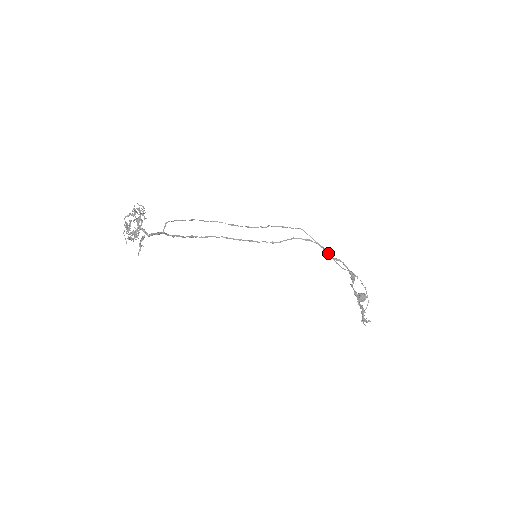
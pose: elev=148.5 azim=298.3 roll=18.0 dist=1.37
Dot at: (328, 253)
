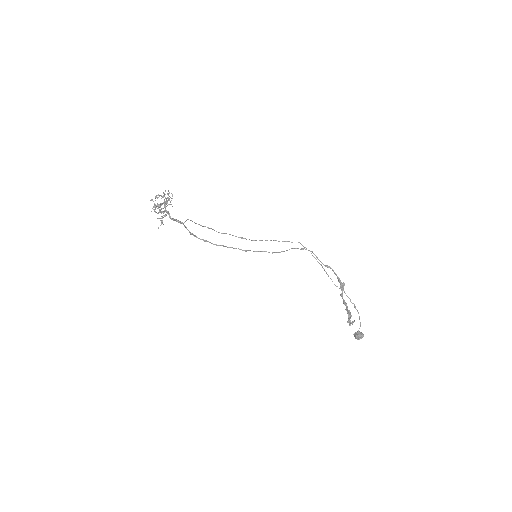
Dot at: (321, 265)
